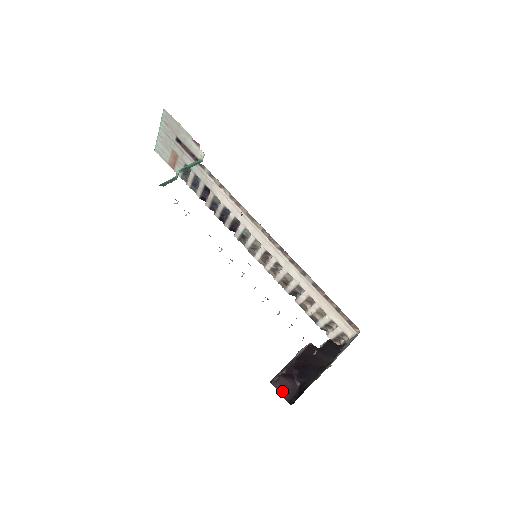
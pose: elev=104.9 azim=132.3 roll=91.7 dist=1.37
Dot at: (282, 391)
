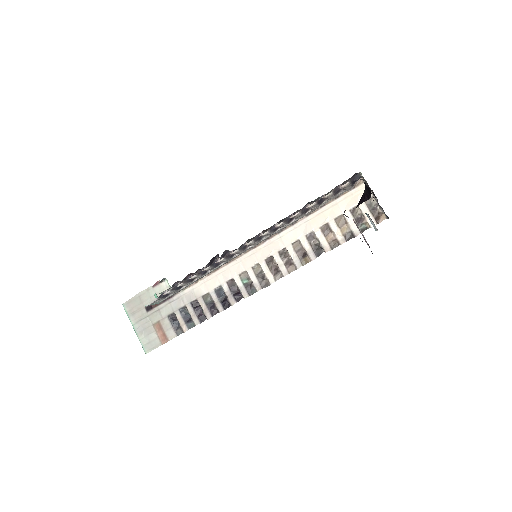
Dot at: occluded
